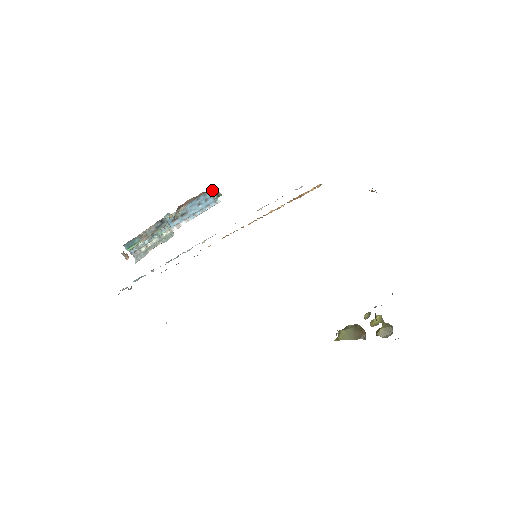
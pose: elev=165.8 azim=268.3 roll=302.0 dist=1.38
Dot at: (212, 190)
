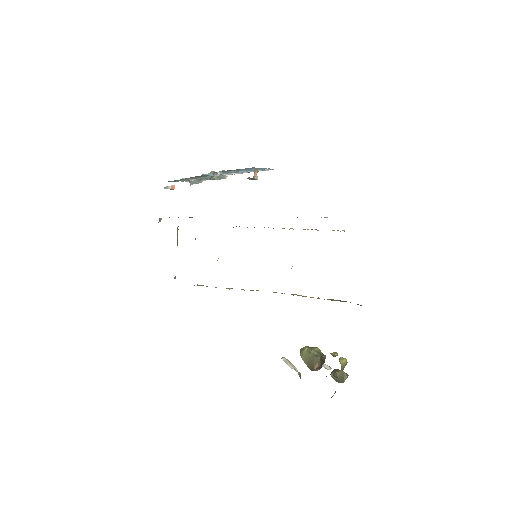
Dot at: occluded
